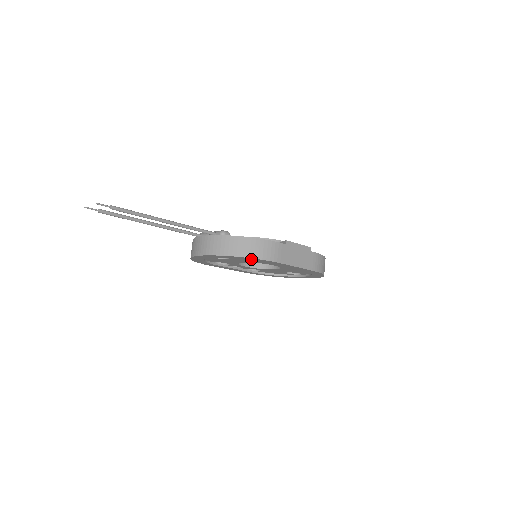
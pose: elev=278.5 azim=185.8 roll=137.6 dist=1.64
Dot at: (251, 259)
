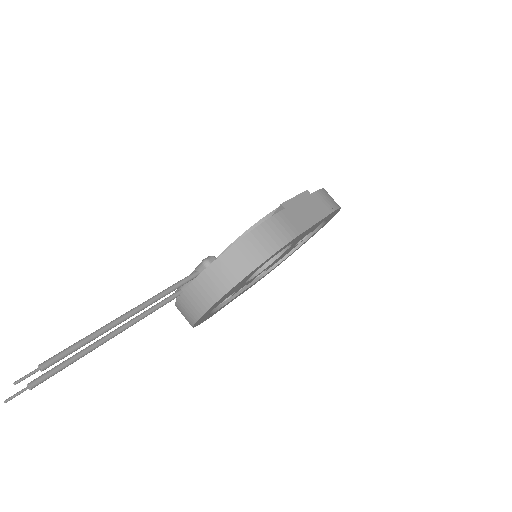
Dot at: (266, 261)
